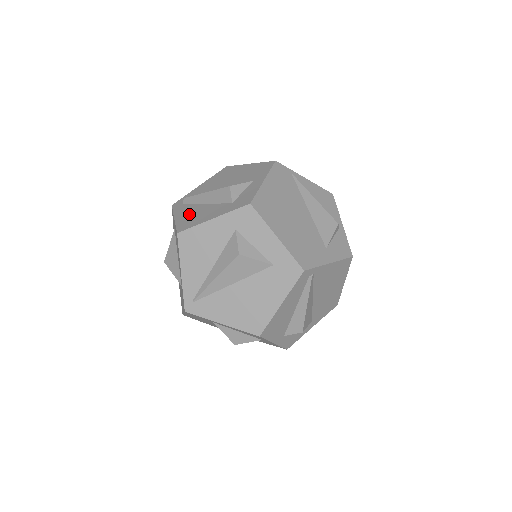
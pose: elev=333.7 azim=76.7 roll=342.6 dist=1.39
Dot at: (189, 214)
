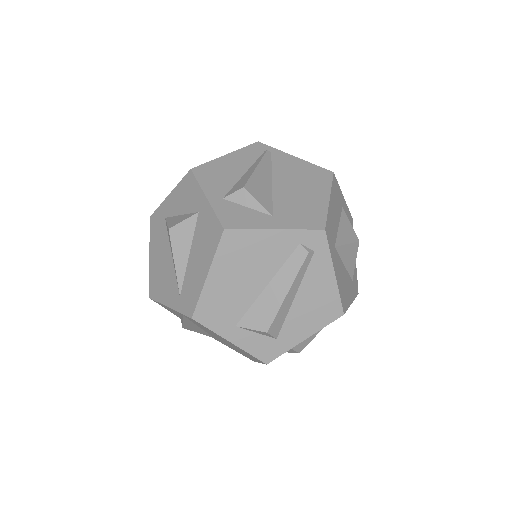
Dot at: occluded
